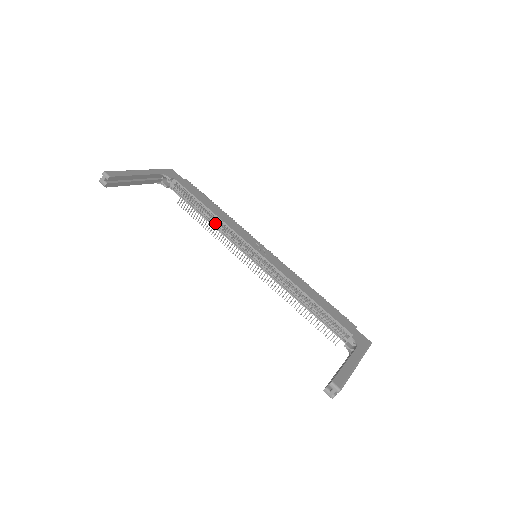
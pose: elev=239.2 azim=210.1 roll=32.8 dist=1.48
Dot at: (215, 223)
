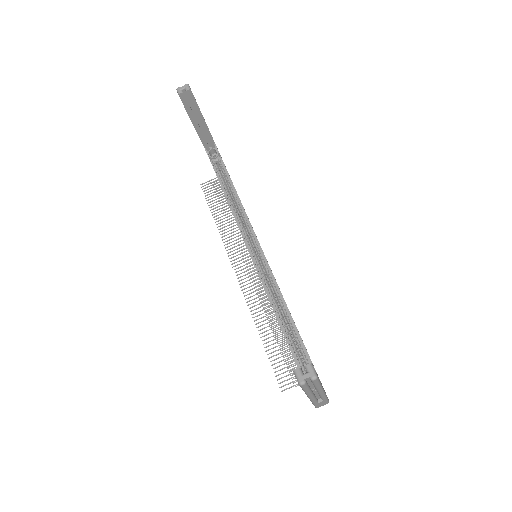
Dot at: (234, 208)
